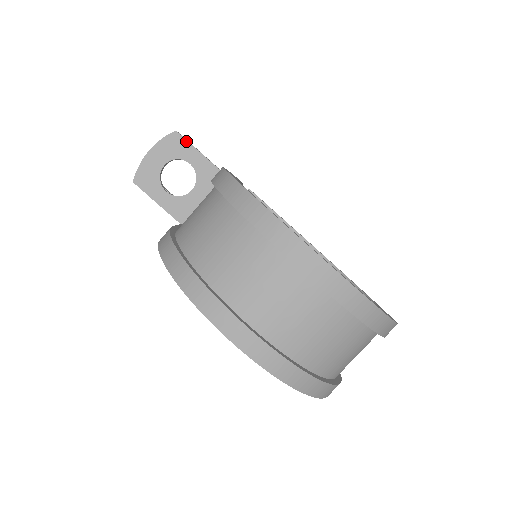
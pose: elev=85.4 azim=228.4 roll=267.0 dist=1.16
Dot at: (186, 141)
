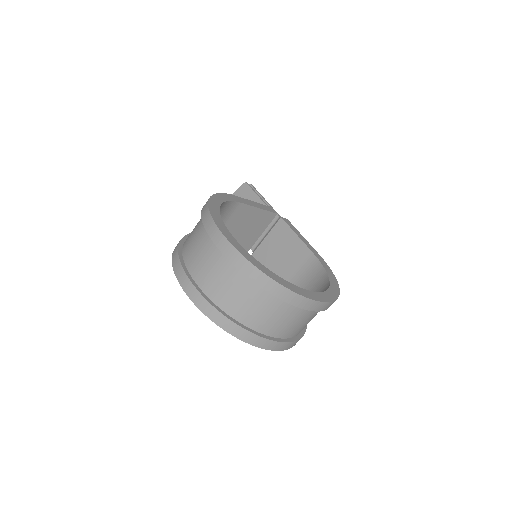
Dot at: (250, 188)
